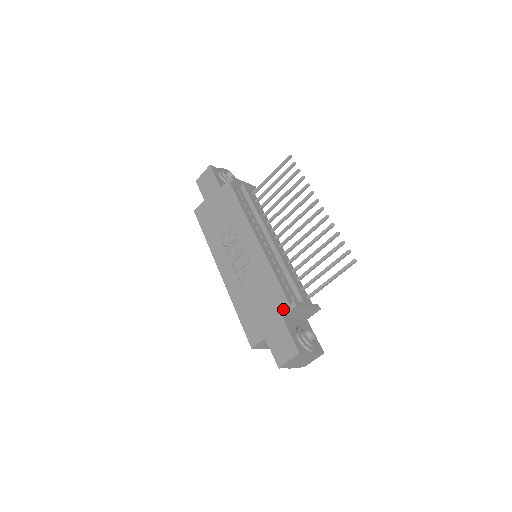
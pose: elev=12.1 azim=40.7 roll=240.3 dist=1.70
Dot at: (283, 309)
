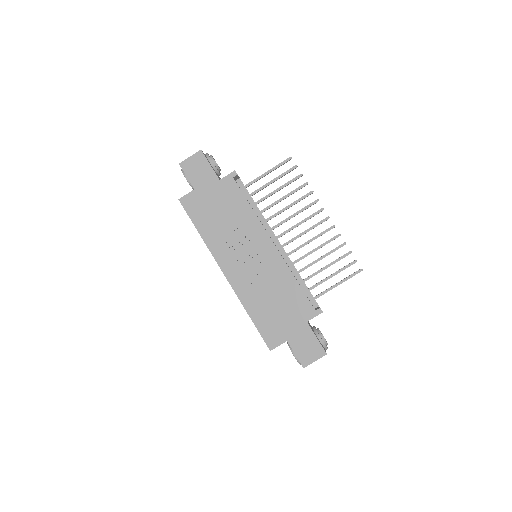
Dot at: (308, 314)
